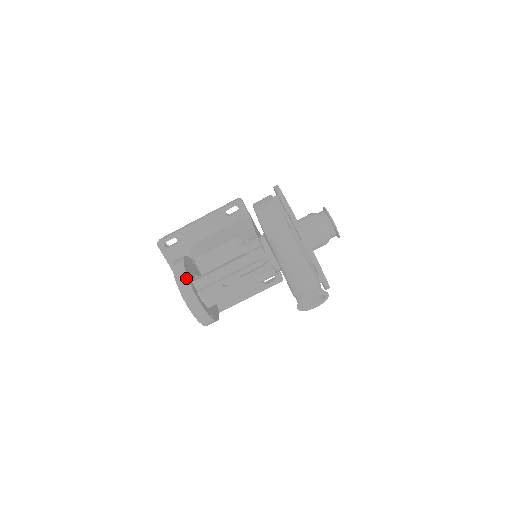
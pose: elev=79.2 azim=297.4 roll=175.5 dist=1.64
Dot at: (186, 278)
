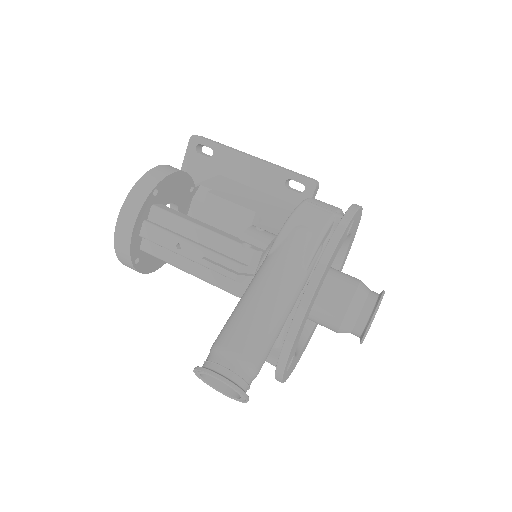
Dot at: (148, 192)
